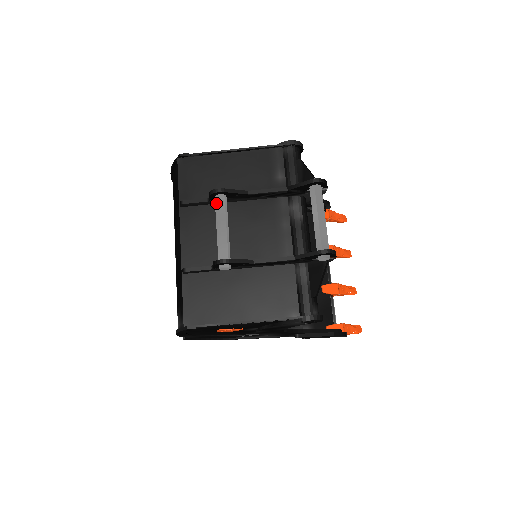
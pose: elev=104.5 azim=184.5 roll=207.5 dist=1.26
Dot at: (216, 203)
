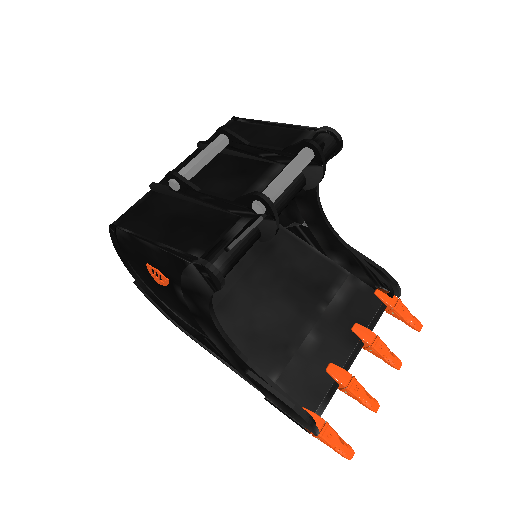
Dot at: occluded
